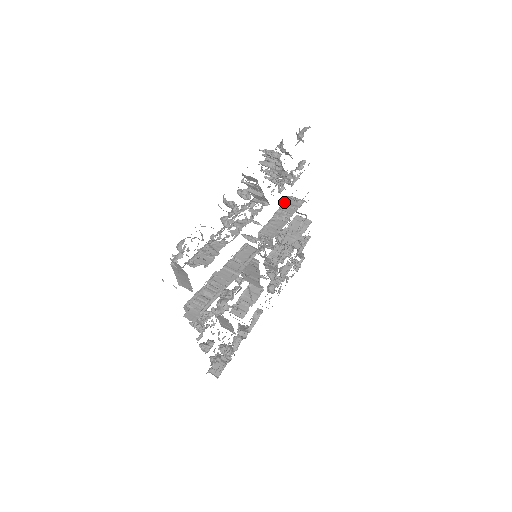
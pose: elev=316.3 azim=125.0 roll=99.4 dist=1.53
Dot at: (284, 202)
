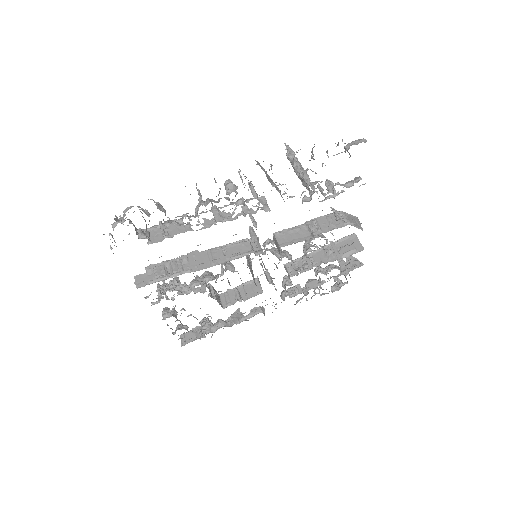
Dot at: occluded
